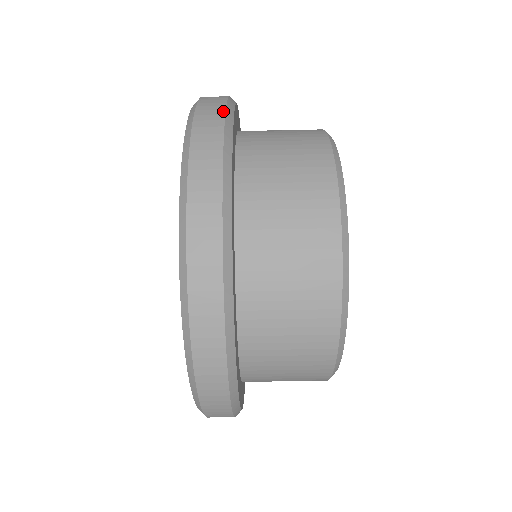
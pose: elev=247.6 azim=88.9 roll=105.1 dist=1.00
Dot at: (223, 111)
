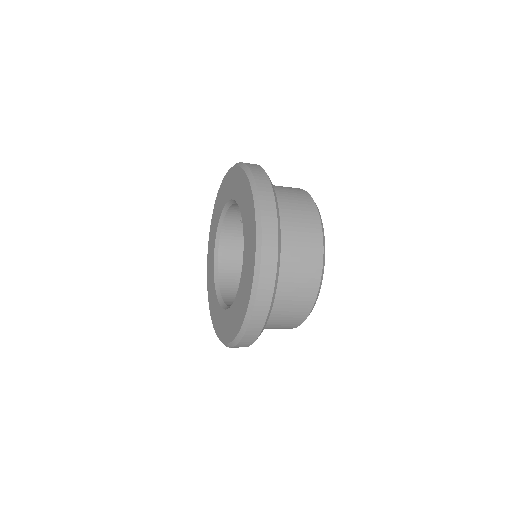
Dot at: (273, 193)
